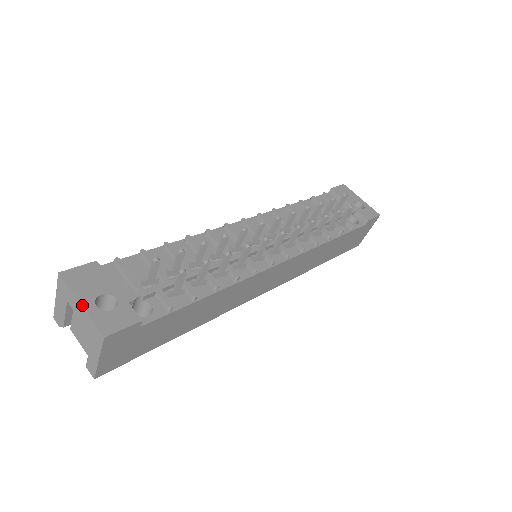
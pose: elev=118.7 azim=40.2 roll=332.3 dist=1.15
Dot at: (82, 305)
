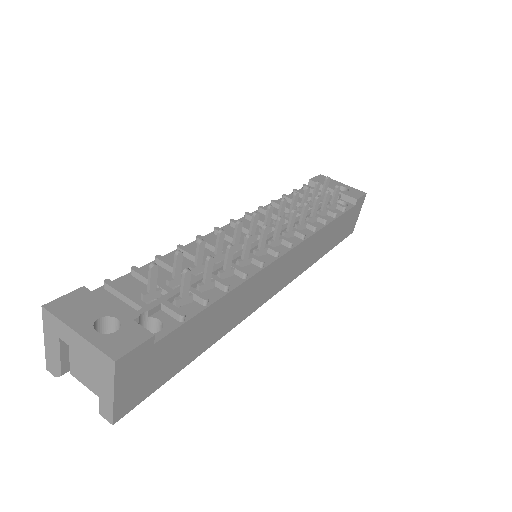
Dot at: (79, 333)
